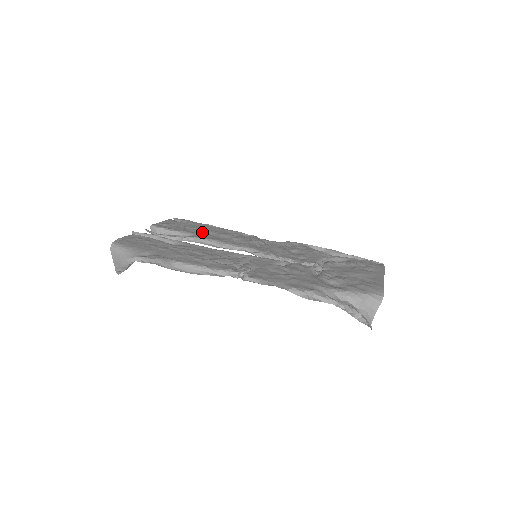
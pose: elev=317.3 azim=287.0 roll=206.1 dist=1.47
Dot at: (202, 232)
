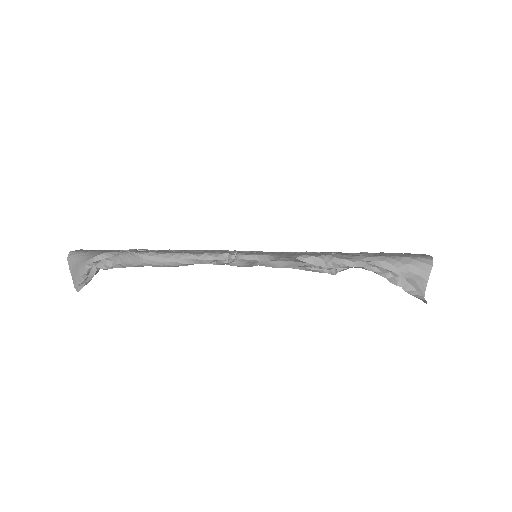
Dot at: occluded
